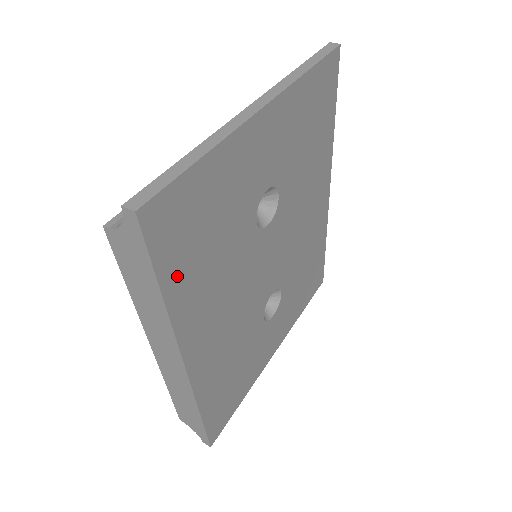
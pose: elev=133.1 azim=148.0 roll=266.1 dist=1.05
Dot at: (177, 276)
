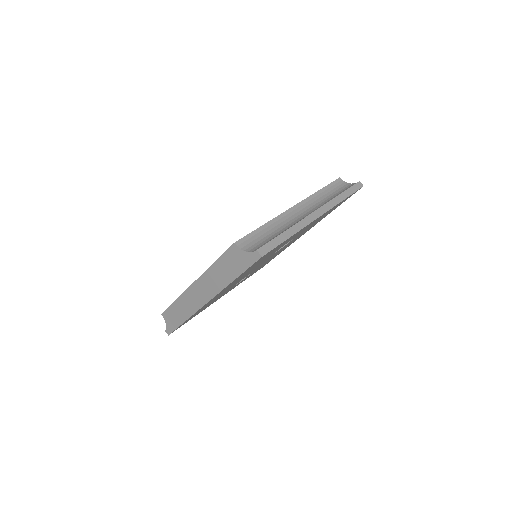
Dot at: (243, 273)
